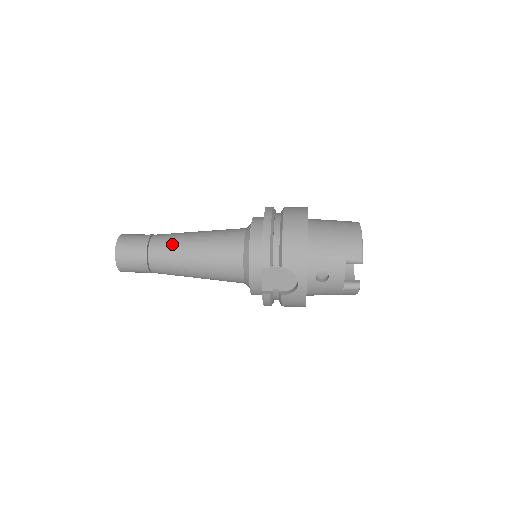
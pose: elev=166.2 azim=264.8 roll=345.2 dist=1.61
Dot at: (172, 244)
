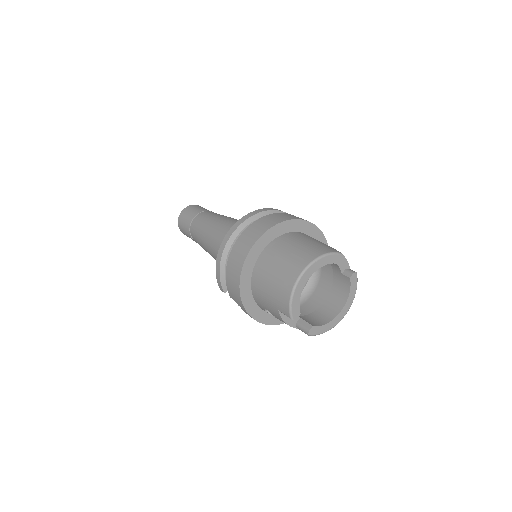
Dot at: (198, 232)
